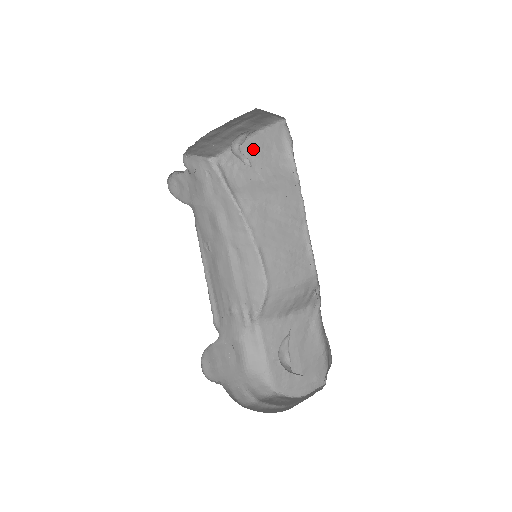
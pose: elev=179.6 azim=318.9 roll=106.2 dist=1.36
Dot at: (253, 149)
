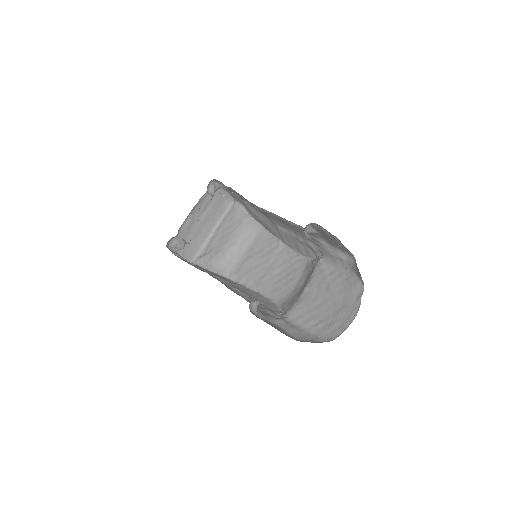
Dot at: (220, 233)
